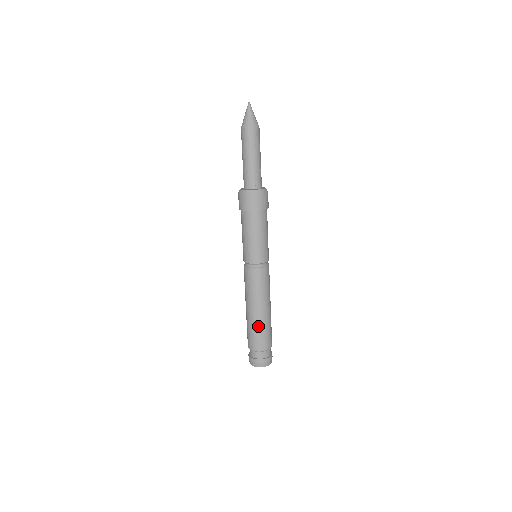
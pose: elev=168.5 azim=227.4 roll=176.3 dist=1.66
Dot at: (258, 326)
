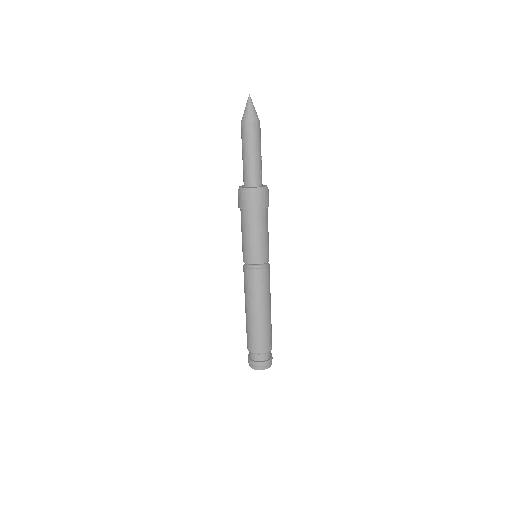
Dot at: (262, 328)
